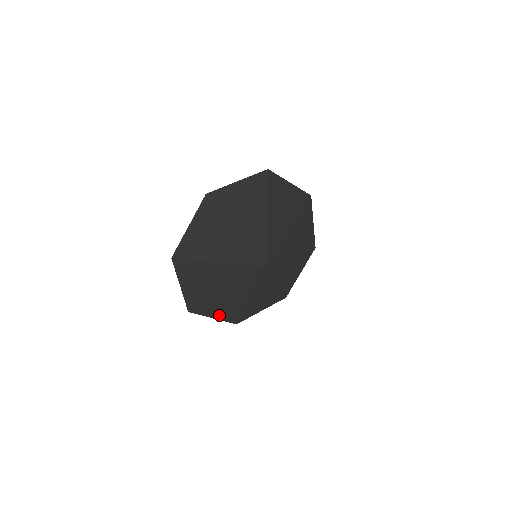
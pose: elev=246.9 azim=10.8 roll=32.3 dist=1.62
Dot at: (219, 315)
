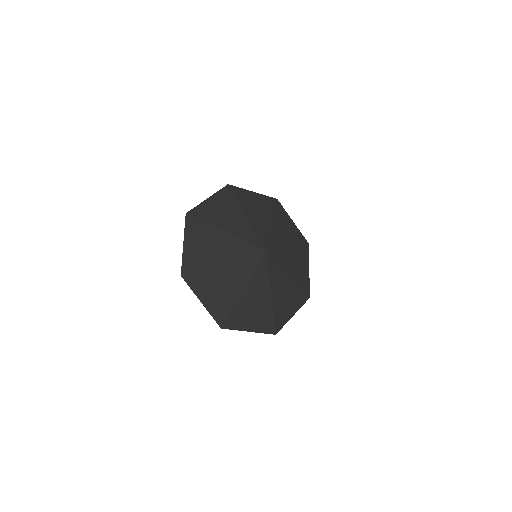
Dot at: (253, 326)
